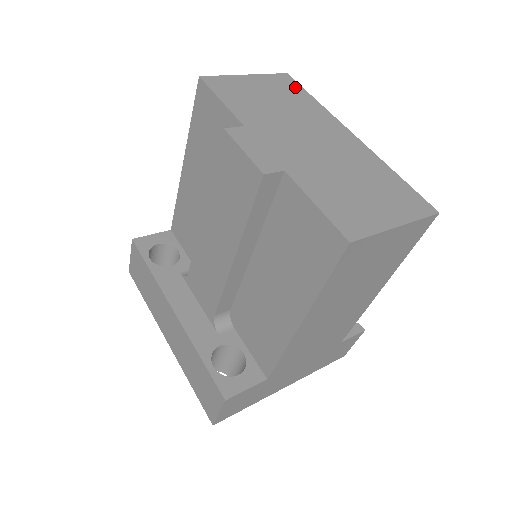
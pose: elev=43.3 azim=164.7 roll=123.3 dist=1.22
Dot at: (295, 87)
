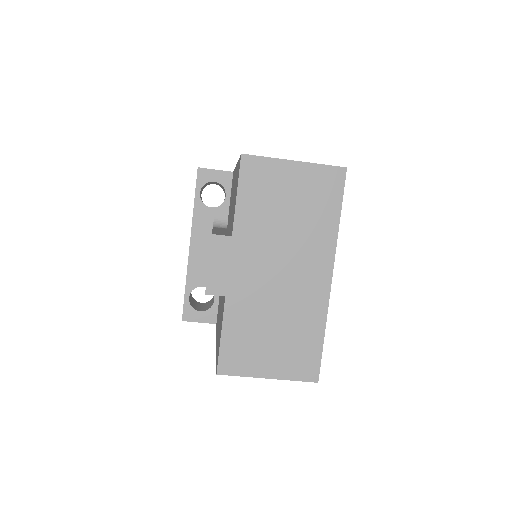
Dot at: (334, 194)
